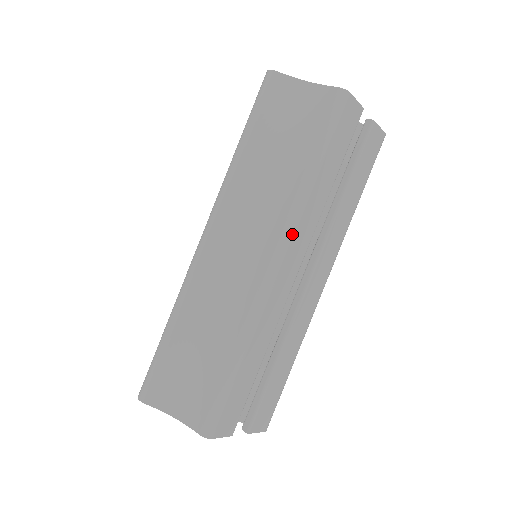
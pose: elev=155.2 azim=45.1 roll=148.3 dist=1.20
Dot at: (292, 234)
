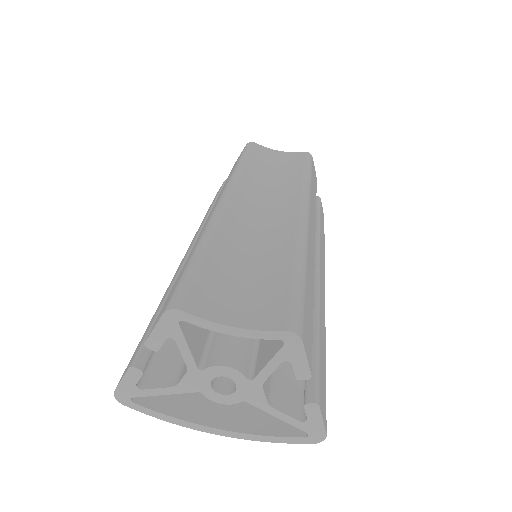
Dot at: (309, 201)
